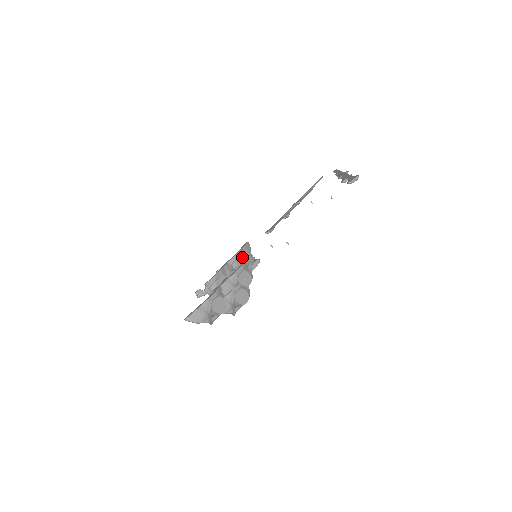
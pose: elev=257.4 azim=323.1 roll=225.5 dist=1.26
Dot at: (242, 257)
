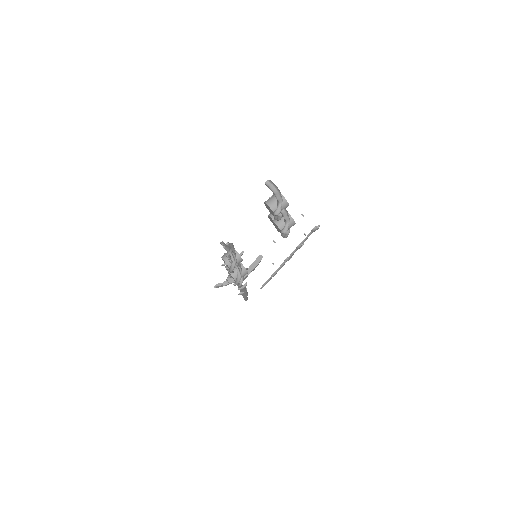
Dot at: occluded
